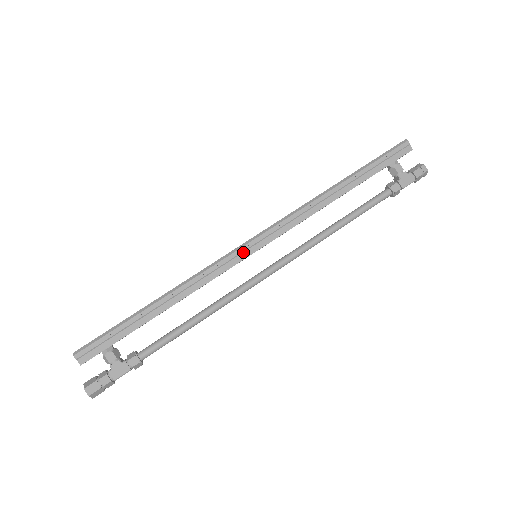
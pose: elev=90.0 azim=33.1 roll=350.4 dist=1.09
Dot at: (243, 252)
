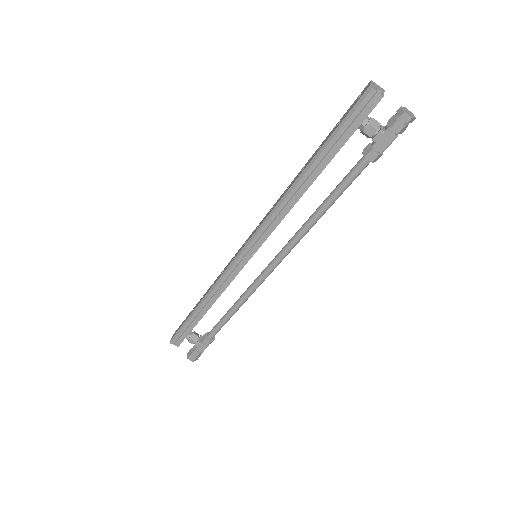
Dot at: (242, 260)
